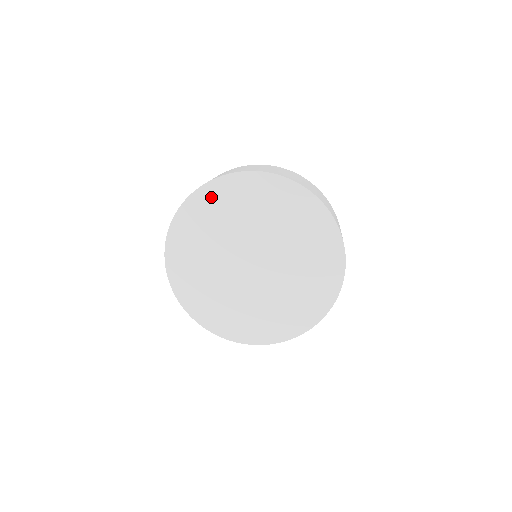
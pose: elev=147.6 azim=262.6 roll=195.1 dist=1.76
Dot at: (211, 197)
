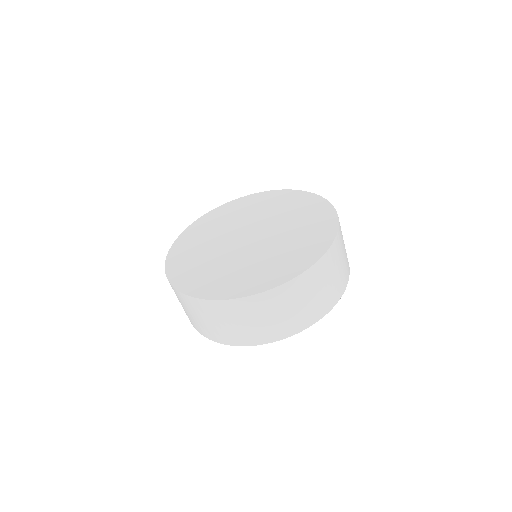
Dot at: (239, 204)
